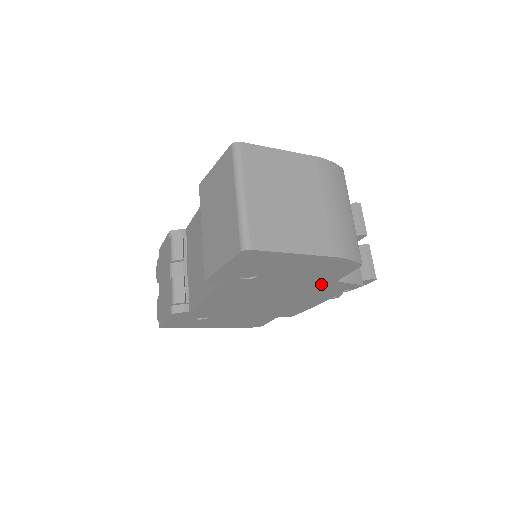
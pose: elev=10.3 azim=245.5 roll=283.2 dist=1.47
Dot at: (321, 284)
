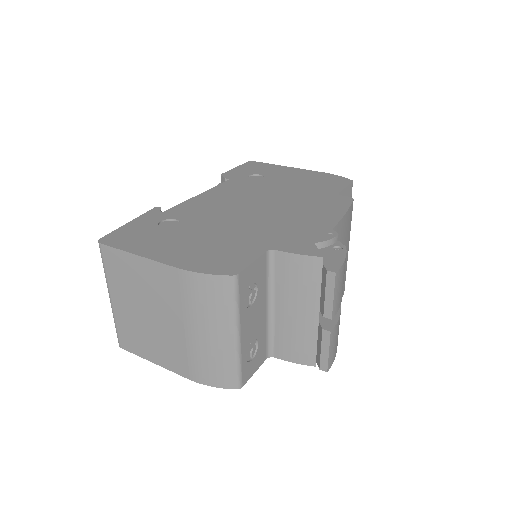
Dot at: occluded
